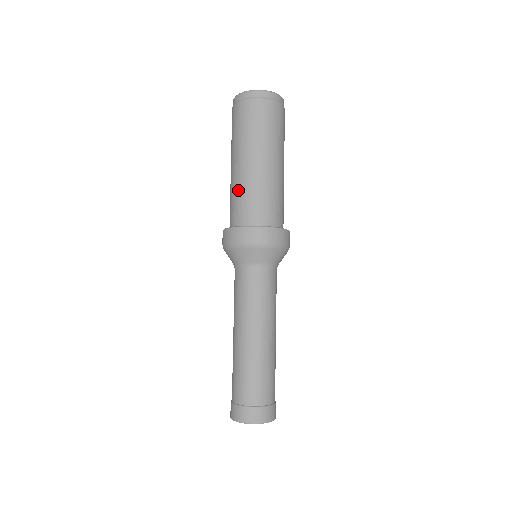
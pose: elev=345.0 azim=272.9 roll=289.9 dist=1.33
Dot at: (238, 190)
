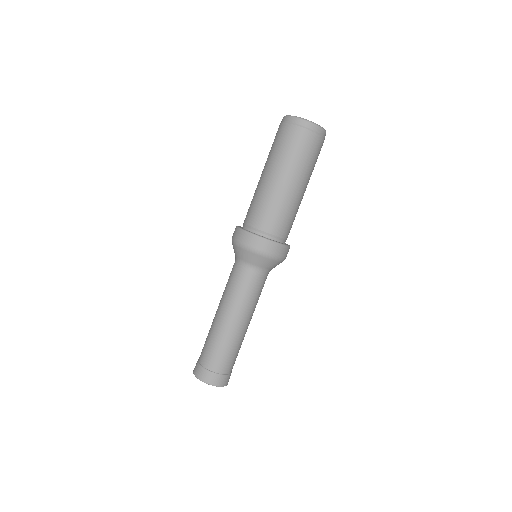
Dot at: occluded
